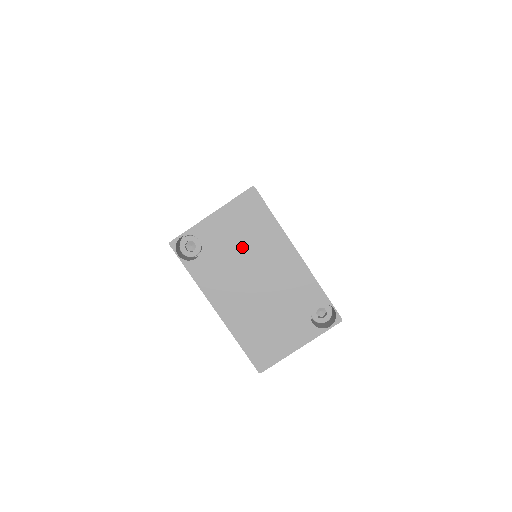
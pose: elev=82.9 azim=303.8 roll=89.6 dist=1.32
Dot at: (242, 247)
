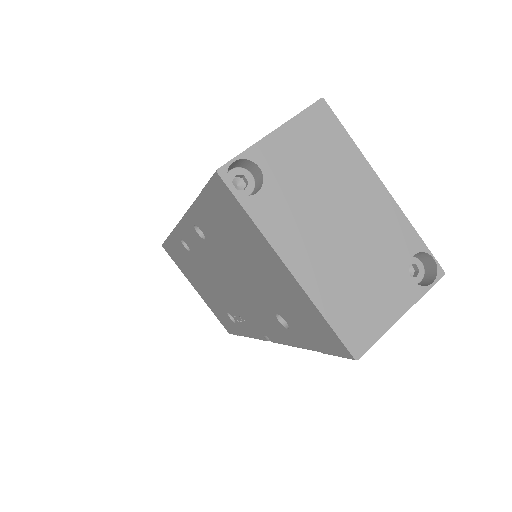
Dot at: (316, 177)
